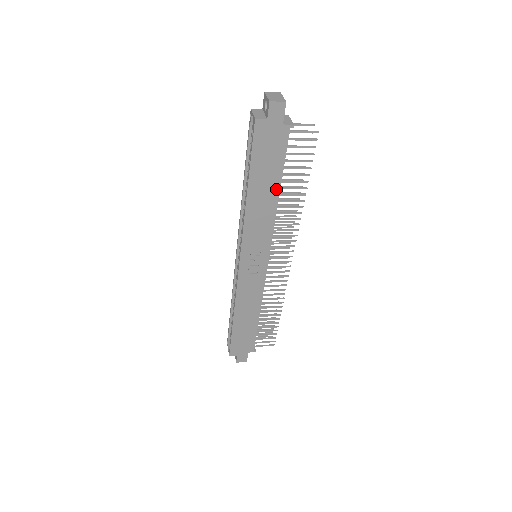
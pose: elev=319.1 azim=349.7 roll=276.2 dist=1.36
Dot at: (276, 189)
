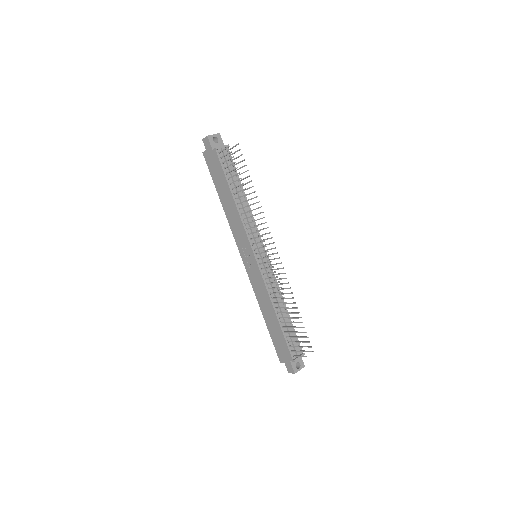
Dot at: (230, 195)
